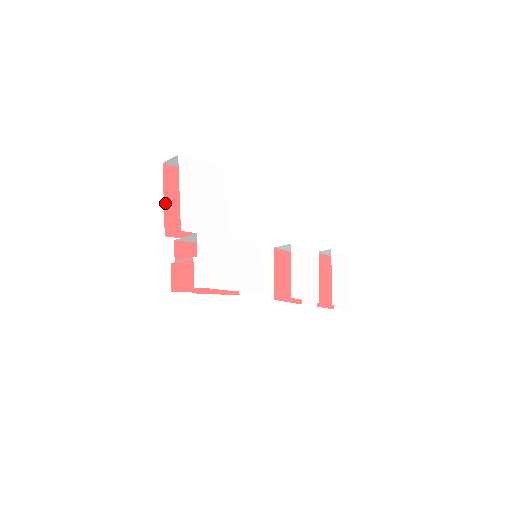
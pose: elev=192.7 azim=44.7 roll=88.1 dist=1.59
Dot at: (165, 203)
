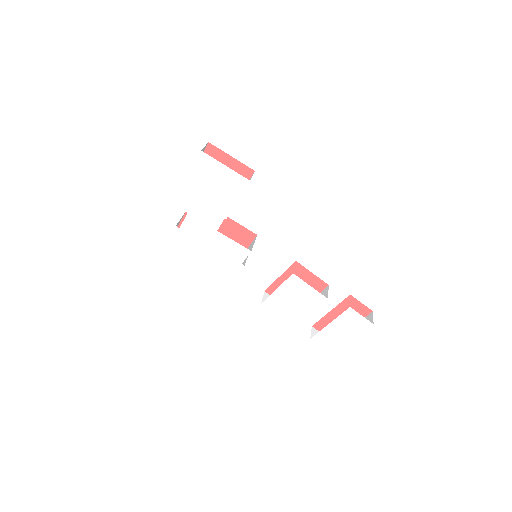
Dot at: occluded
